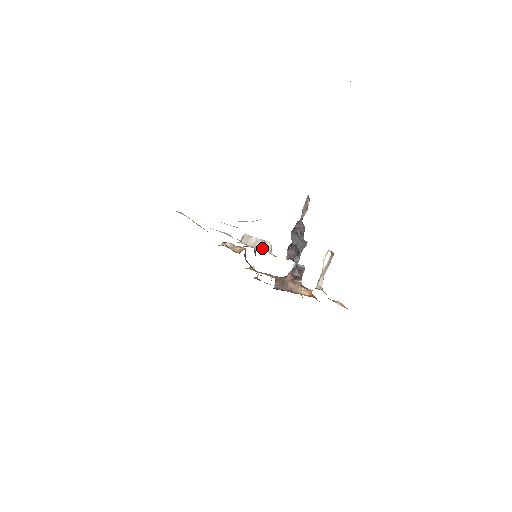
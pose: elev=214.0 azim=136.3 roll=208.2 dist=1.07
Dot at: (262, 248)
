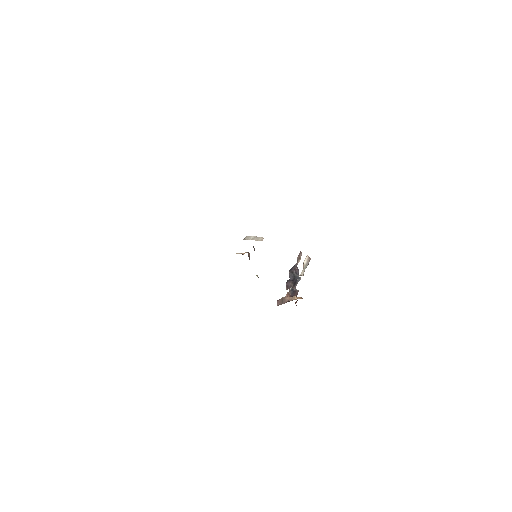
Dot at: (257, 240)
